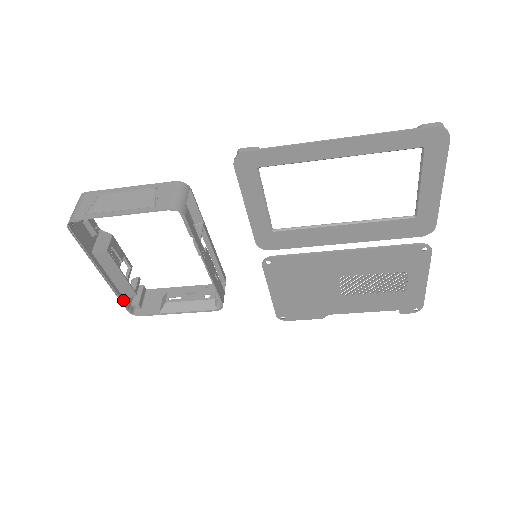
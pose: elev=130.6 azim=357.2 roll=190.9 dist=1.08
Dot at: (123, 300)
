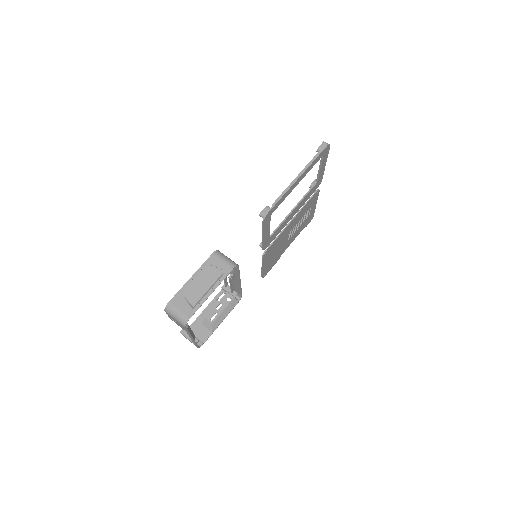
Dot at: (196, 344)
